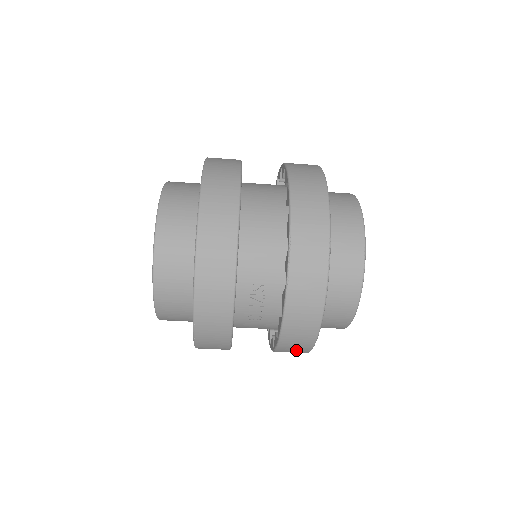
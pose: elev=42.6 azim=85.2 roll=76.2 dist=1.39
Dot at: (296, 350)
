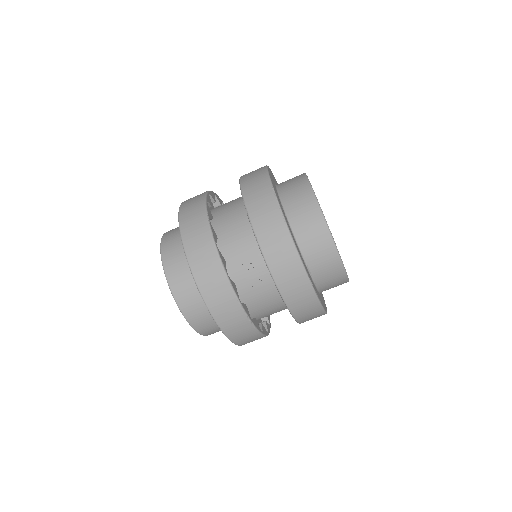
Dot at: (302, 296)
